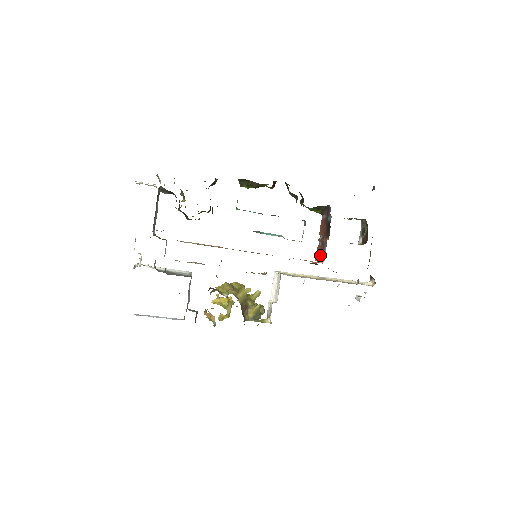
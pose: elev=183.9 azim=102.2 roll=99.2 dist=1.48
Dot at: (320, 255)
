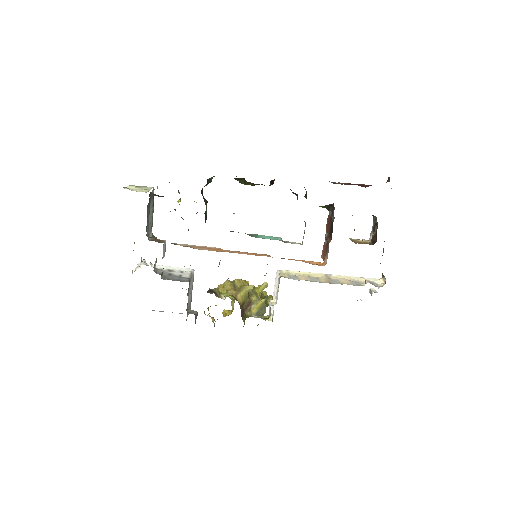
Dot at: (324, 255)
